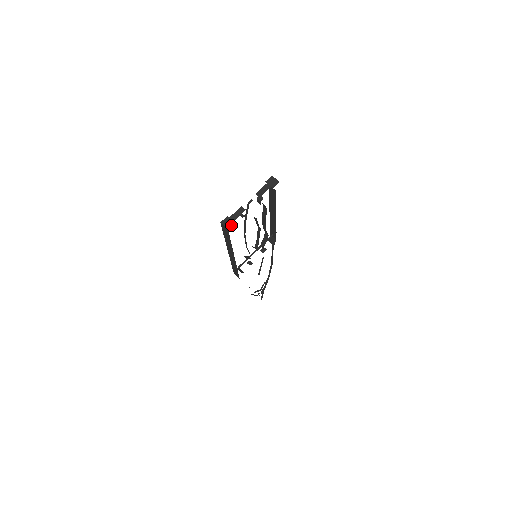
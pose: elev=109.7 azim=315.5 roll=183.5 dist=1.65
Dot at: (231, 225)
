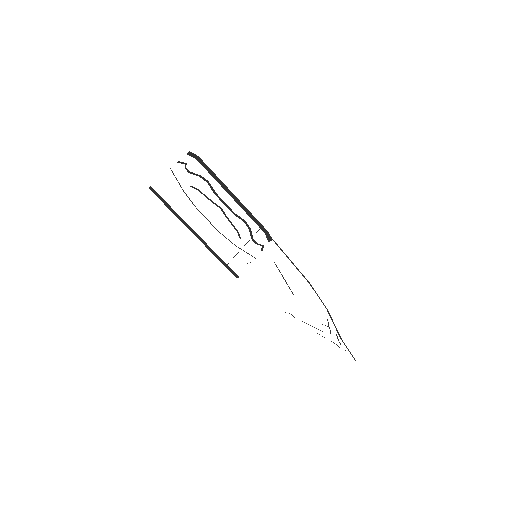
Dot at: occluded
